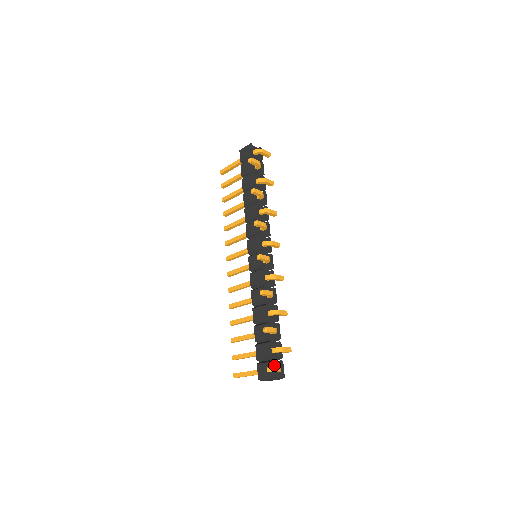
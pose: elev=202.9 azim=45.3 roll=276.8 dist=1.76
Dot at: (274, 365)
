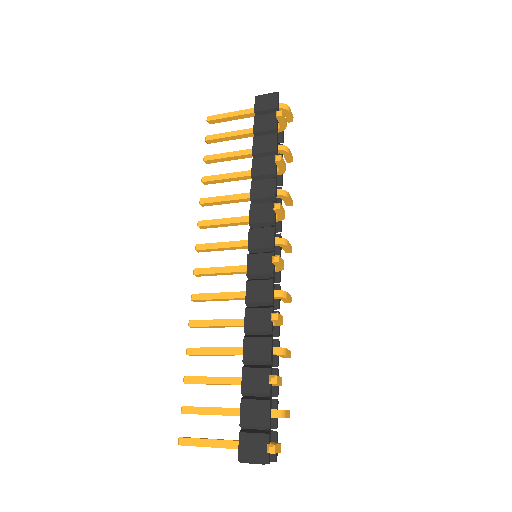
Dot at: occluded
